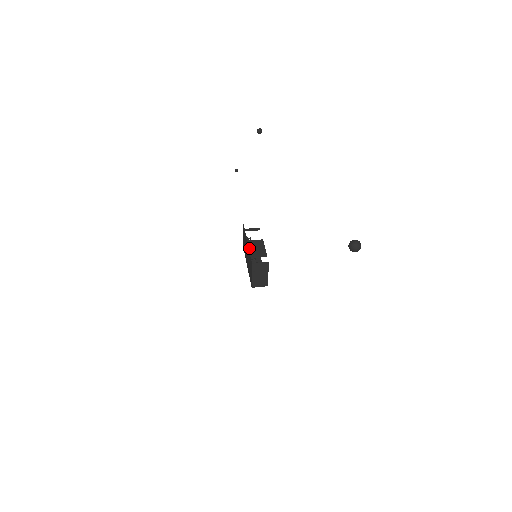
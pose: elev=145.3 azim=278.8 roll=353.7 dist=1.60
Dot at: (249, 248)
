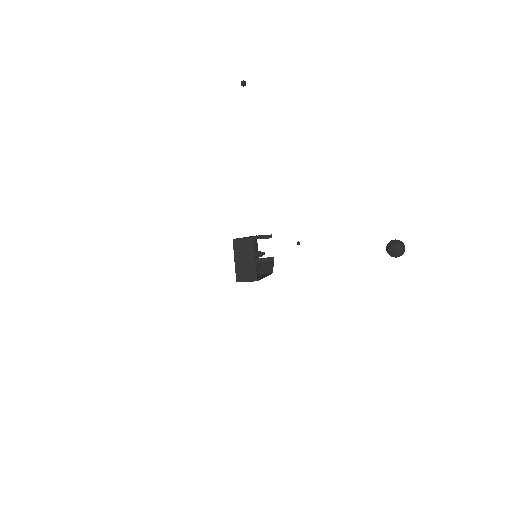
Dot at: (243, 237)
